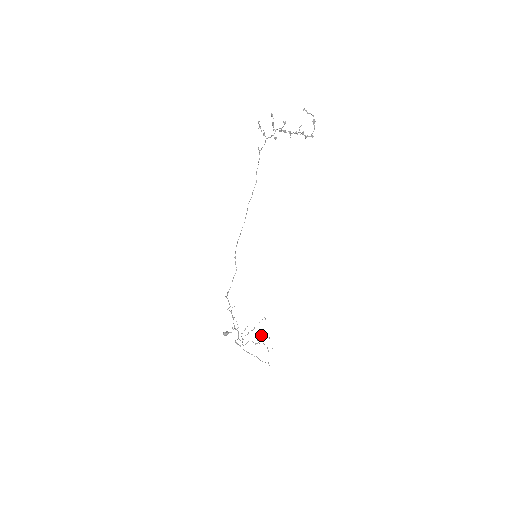
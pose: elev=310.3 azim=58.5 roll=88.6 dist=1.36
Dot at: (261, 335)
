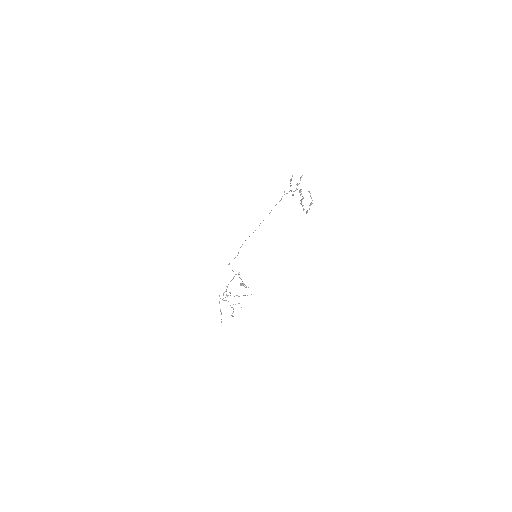
Dot at: (238, 303)
